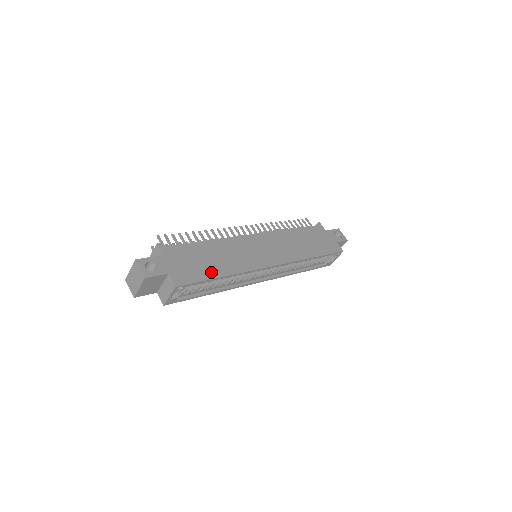
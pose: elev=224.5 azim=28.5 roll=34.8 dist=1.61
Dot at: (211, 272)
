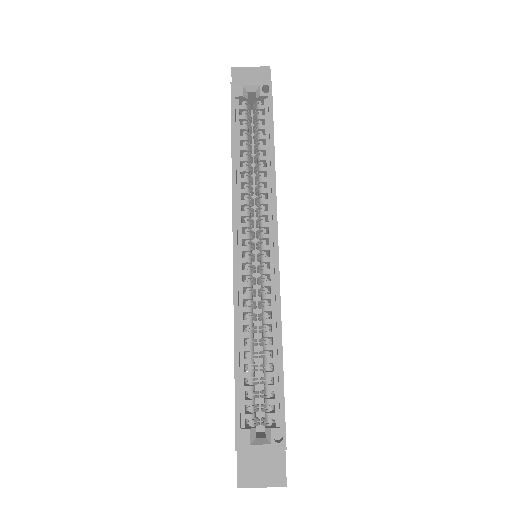
Dot at: occluded
